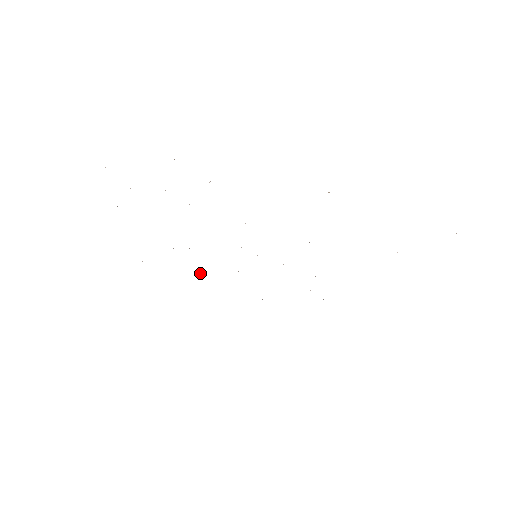
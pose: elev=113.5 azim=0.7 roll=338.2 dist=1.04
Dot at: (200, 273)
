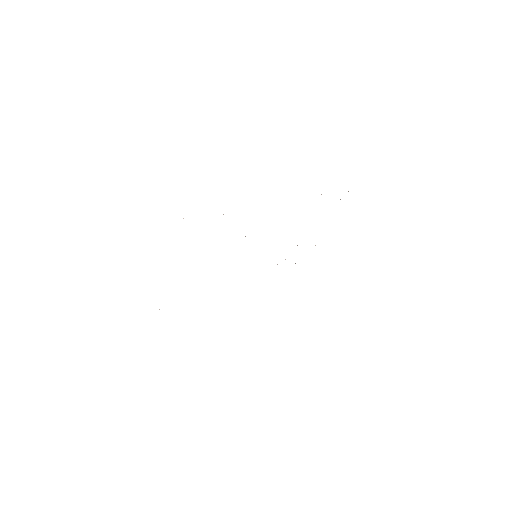
Dot at: occluded
